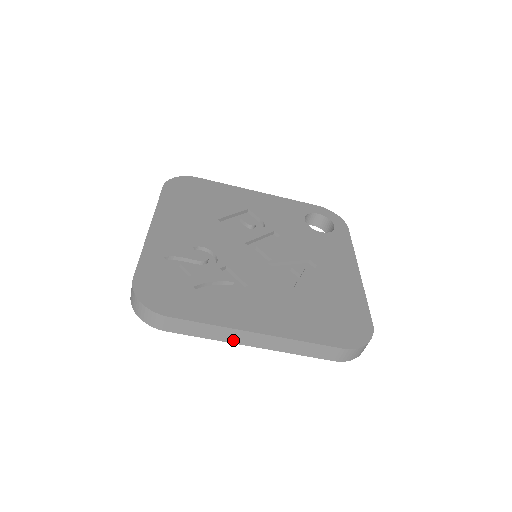
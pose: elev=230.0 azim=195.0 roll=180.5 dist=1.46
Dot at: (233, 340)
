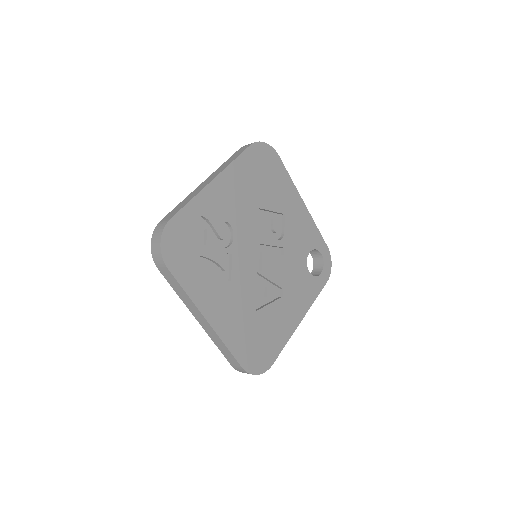
Dot at: (190, 309)
